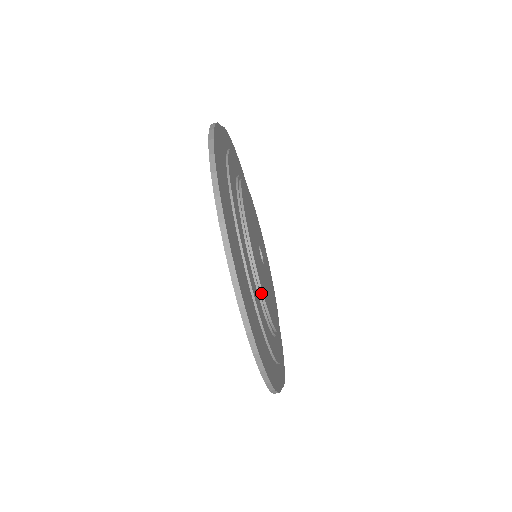
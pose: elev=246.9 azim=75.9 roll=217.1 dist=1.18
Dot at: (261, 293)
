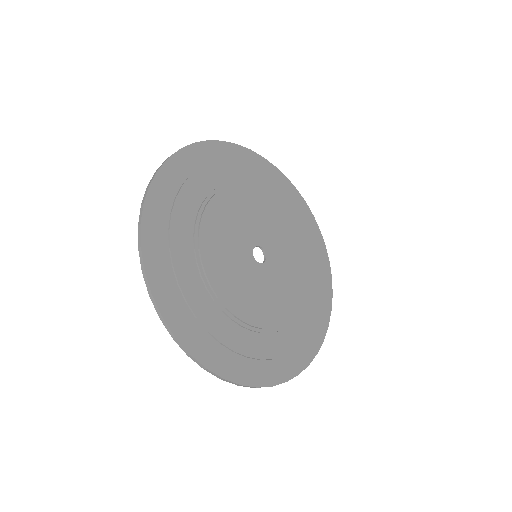
Dot at: (217, 298)
